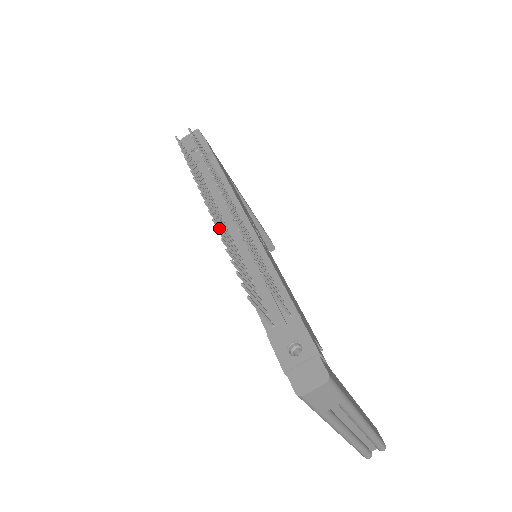
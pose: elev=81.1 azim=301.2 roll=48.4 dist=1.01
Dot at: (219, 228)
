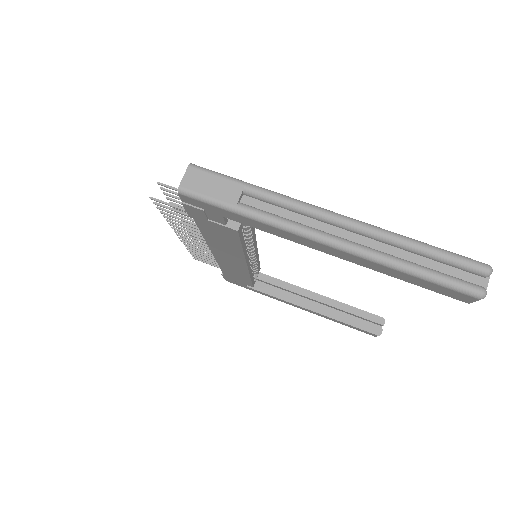
Dot at: (180, 231)
